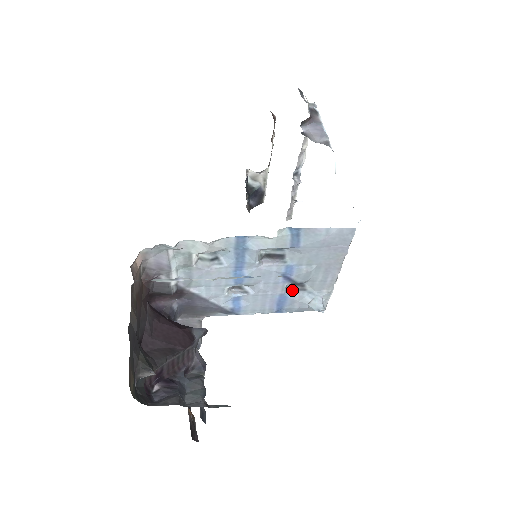
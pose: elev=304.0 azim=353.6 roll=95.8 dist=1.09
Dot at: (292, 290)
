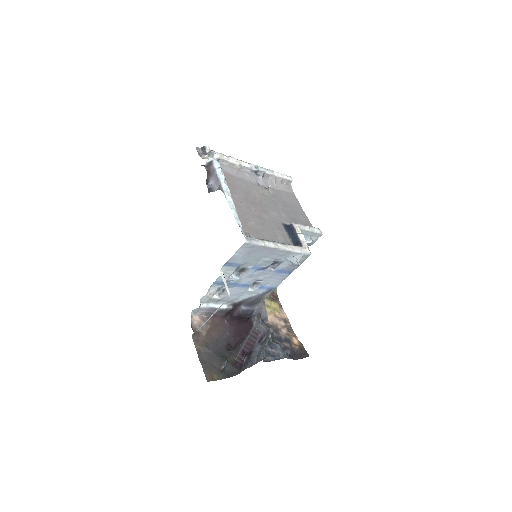
Dot at: (277, 266)
